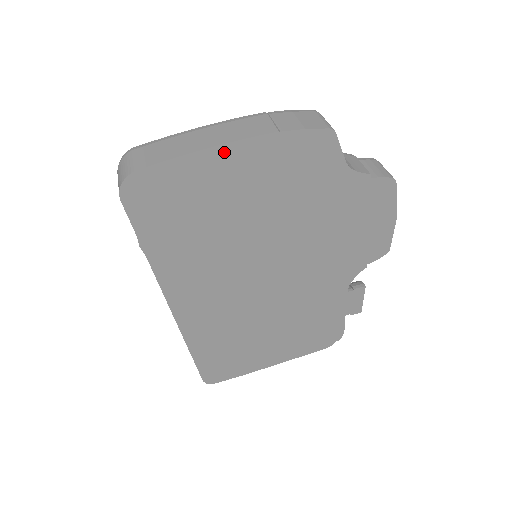
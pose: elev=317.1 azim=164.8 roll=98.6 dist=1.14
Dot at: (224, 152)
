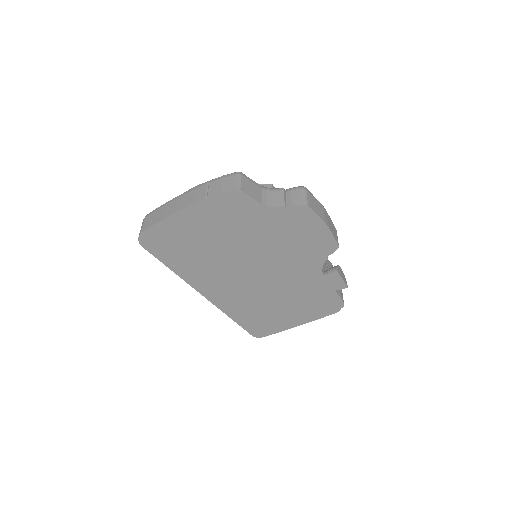
Dot at: (181, 215)
